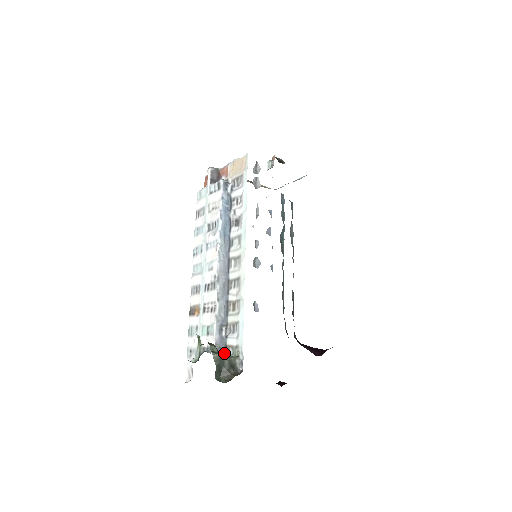
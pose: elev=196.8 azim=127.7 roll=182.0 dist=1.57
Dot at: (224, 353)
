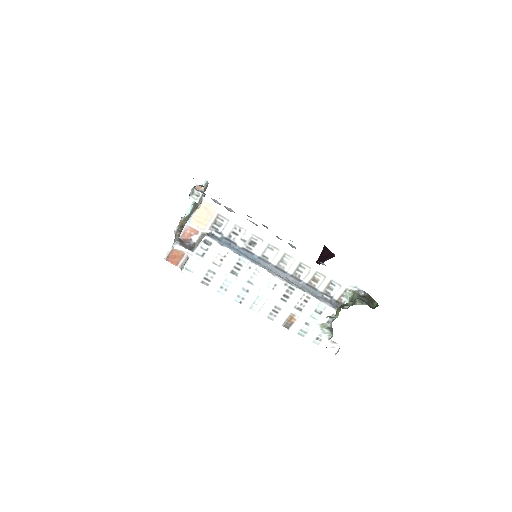
Dot at: (340, 305)
